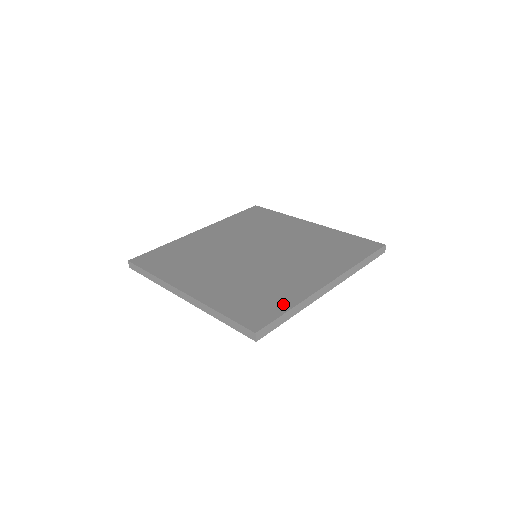
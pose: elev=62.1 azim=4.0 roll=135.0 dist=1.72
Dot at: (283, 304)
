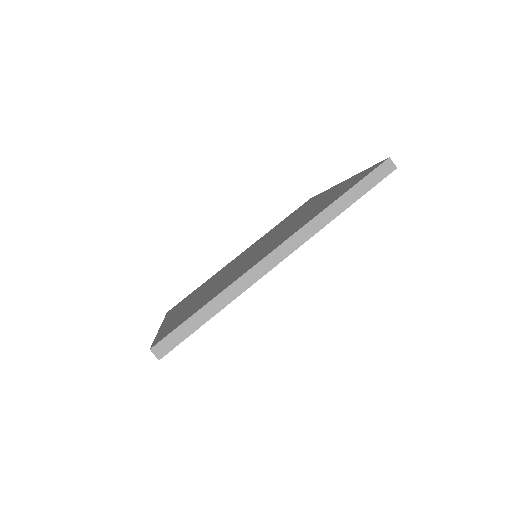
Dot at: (354, 178)
